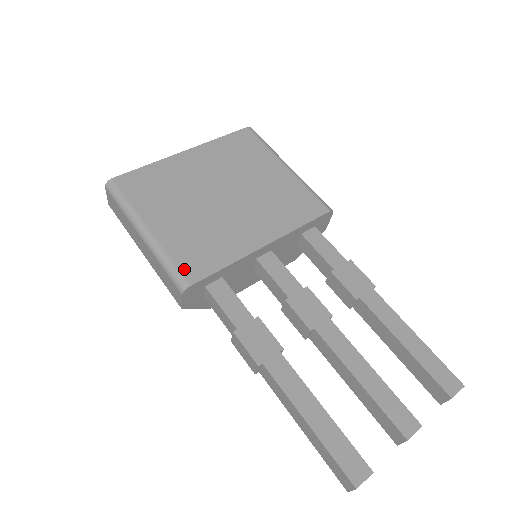
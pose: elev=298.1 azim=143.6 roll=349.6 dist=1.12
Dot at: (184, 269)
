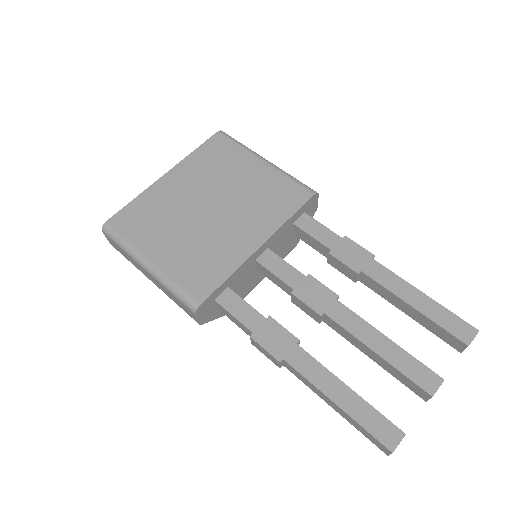
Dot at: (191, 291)
